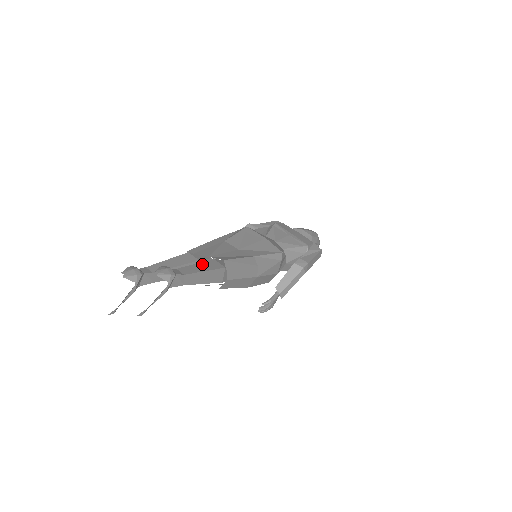
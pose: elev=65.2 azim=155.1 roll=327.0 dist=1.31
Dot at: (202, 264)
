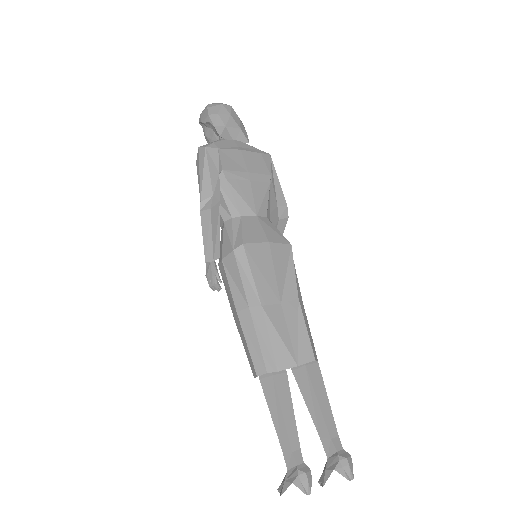
Dot at: (318, 394)
